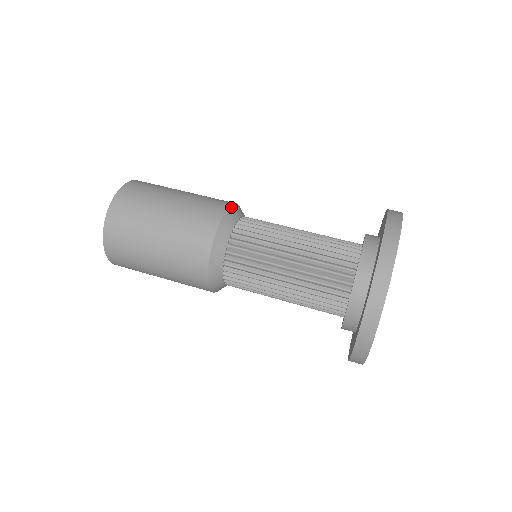
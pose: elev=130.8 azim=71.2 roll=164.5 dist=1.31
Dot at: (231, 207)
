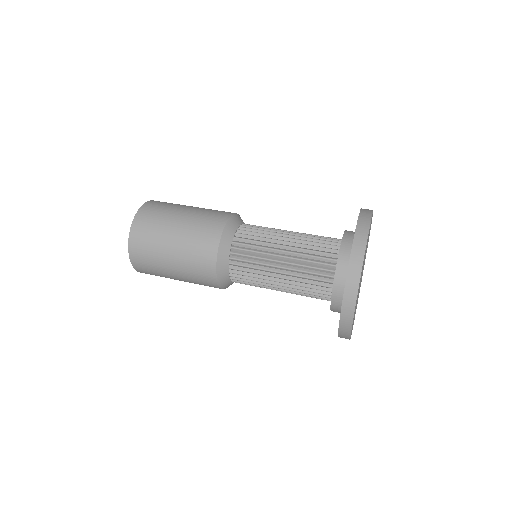
Dot at: (232, 216)
